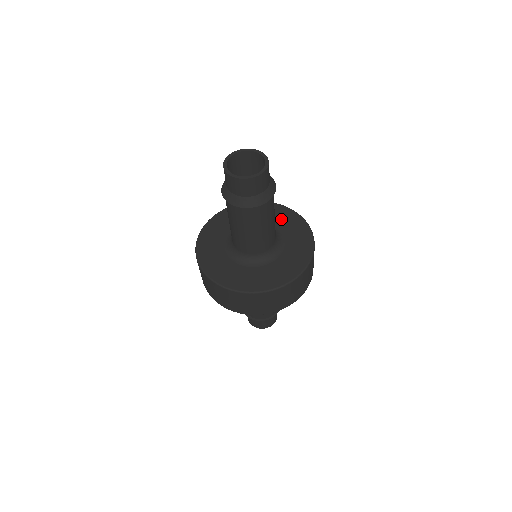
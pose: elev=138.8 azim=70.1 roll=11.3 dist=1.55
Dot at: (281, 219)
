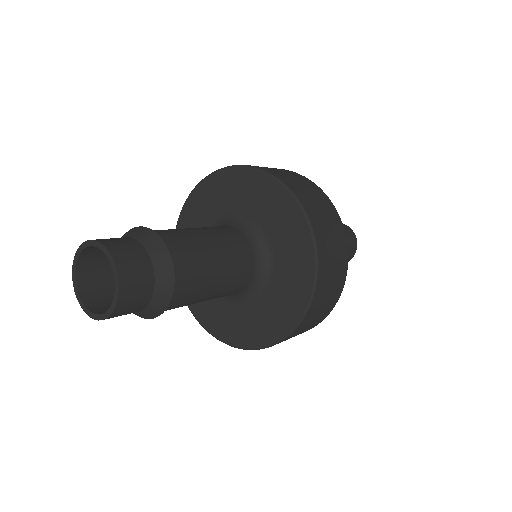
Dot at: (273, 215)
